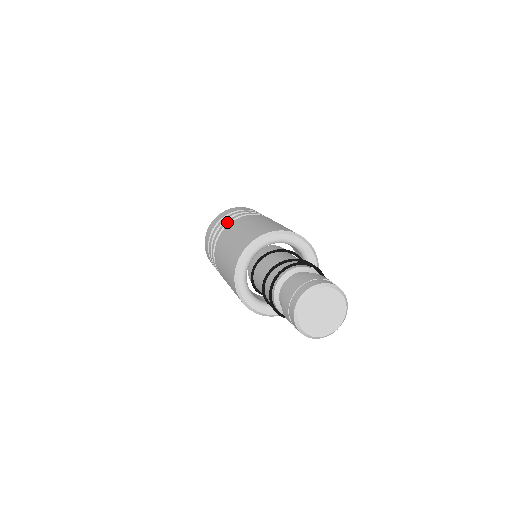
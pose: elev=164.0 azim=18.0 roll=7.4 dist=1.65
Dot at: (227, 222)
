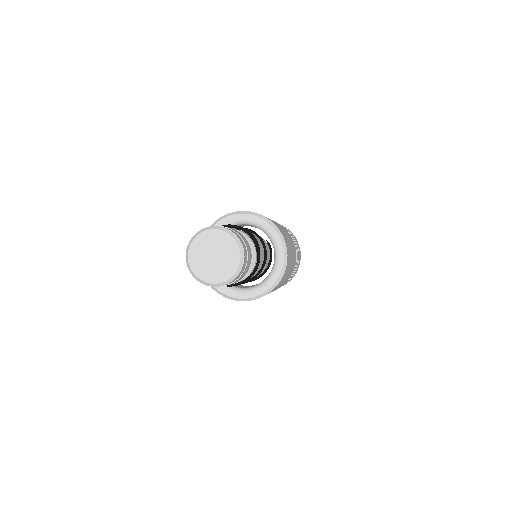
Dot at: occluded
